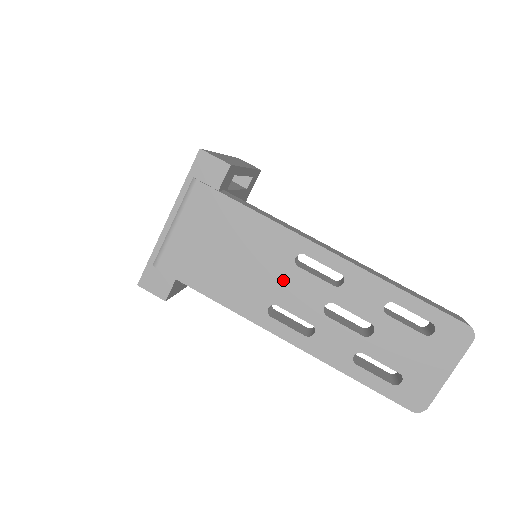
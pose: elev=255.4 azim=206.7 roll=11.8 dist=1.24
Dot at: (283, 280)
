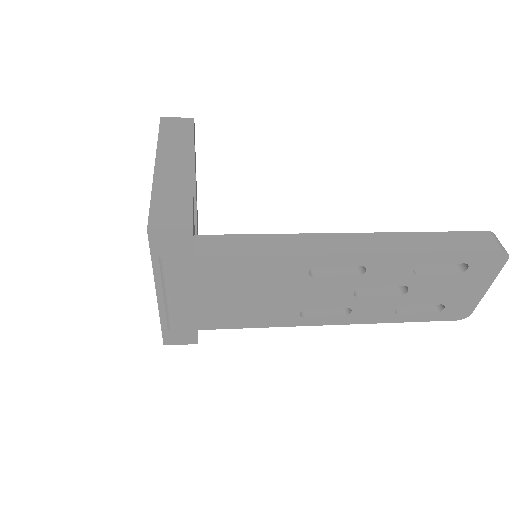
Dot at: (304, 291)
